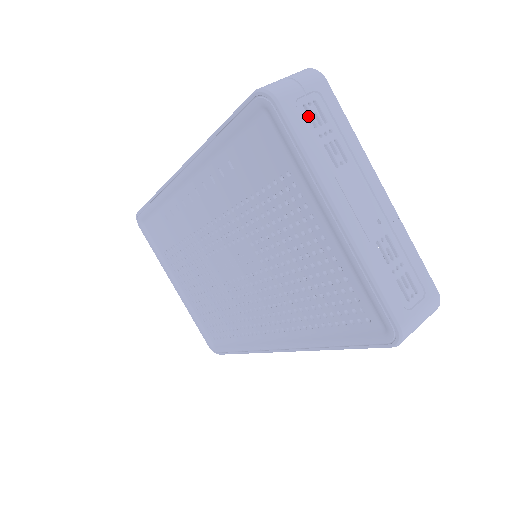
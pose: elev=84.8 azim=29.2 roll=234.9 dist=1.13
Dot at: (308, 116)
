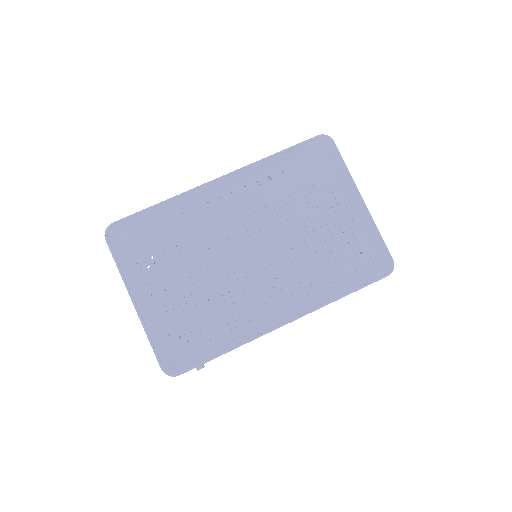
Dot at: occluded
